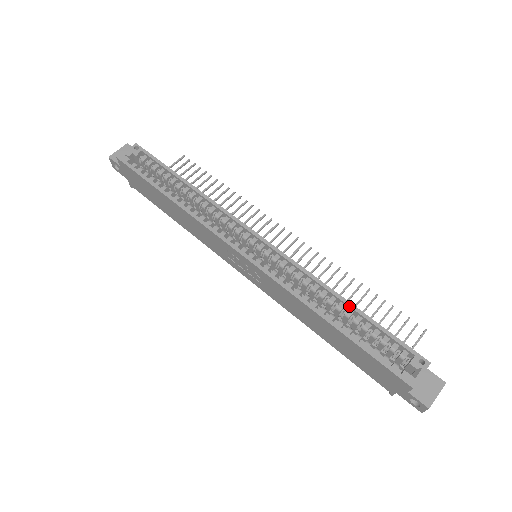
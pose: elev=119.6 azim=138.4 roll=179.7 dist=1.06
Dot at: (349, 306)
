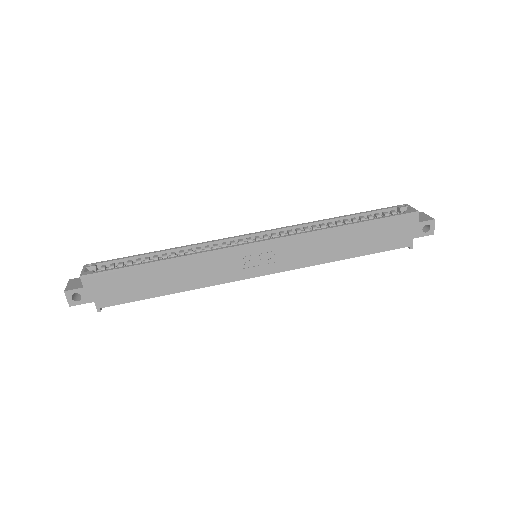
Dot at: (342, 217)
